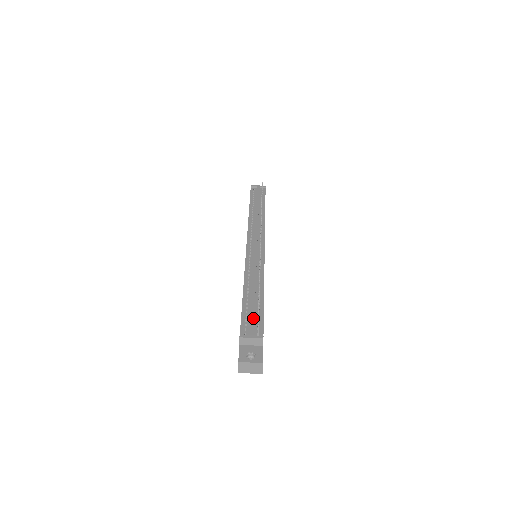
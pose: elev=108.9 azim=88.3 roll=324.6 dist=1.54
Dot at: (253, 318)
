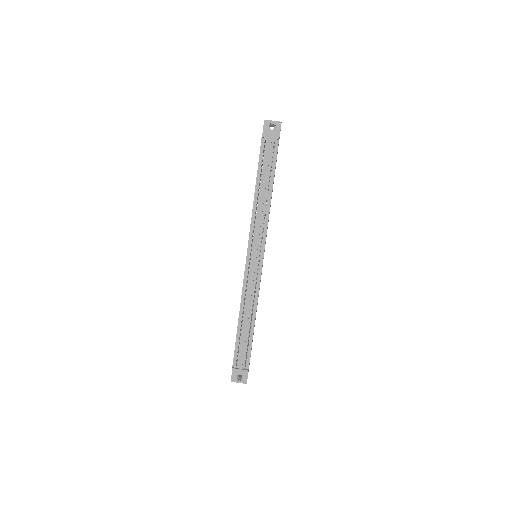
Dot at: (243, 353)
